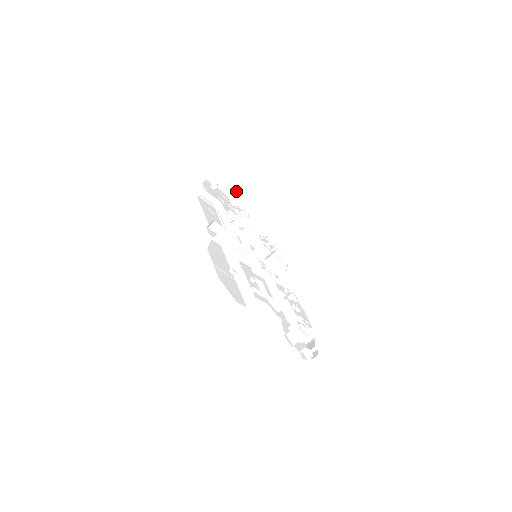
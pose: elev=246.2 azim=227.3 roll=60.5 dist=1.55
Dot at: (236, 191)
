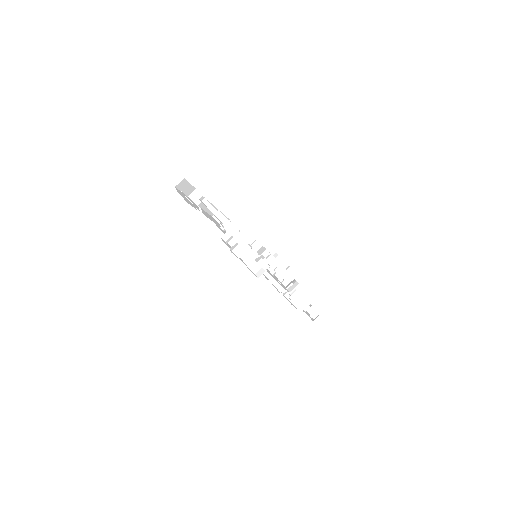
Dot at: occluded
